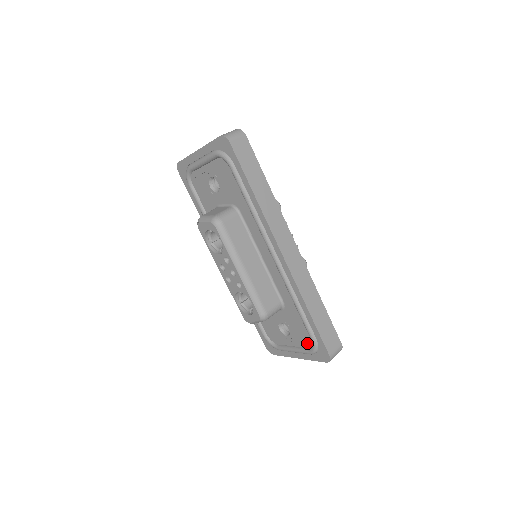
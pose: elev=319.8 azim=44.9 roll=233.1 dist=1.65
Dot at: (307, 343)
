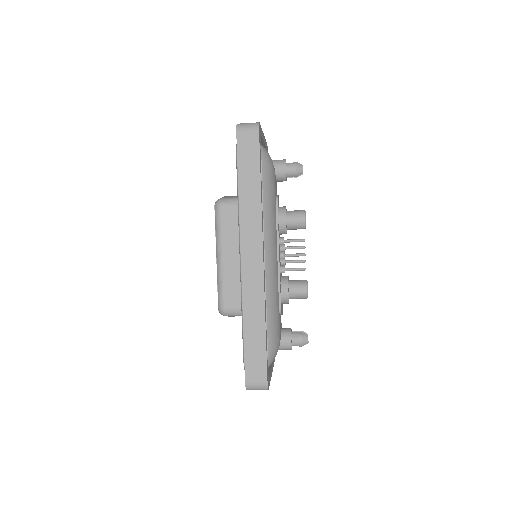
Dot at: occluded
